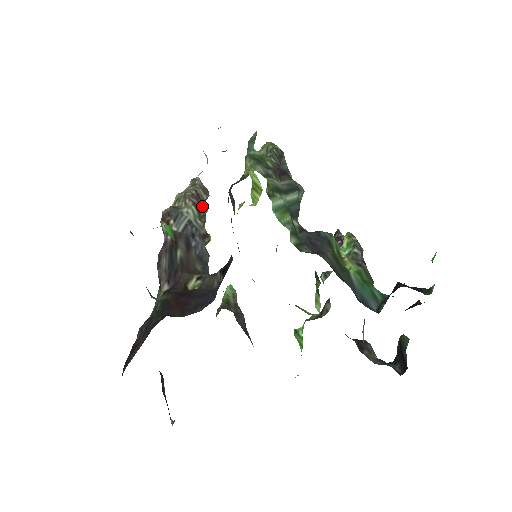
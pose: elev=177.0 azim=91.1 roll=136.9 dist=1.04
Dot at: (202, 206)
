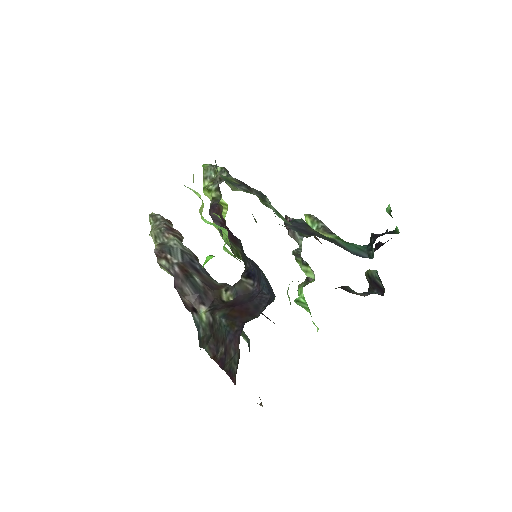
Dot at: (179, 235)
